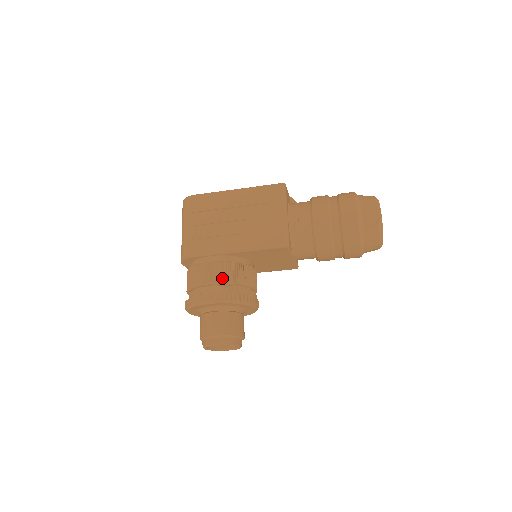
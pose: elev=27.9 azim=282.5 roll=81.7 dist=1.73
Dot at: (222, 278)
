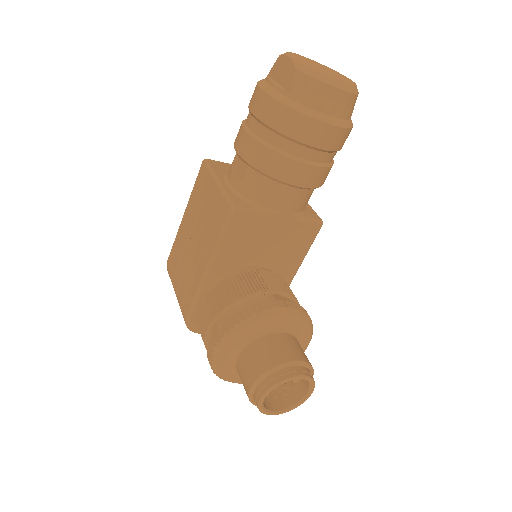
Dot at: (213, 313)
